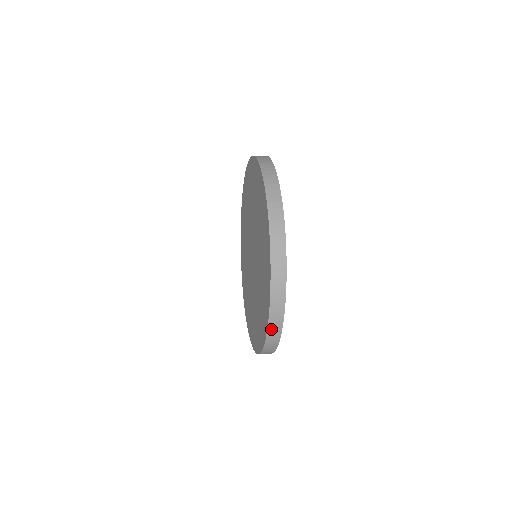
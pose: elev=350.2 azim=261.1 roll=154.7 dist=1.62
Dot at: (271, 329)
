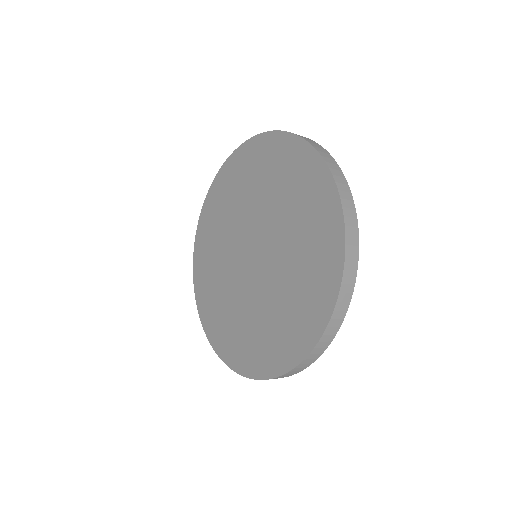
Dot at: (348, 239)
